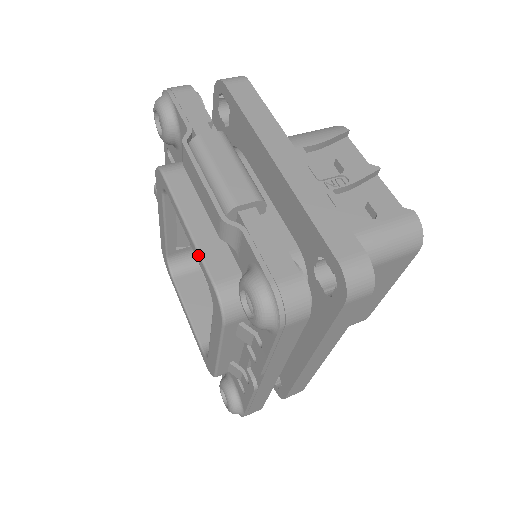
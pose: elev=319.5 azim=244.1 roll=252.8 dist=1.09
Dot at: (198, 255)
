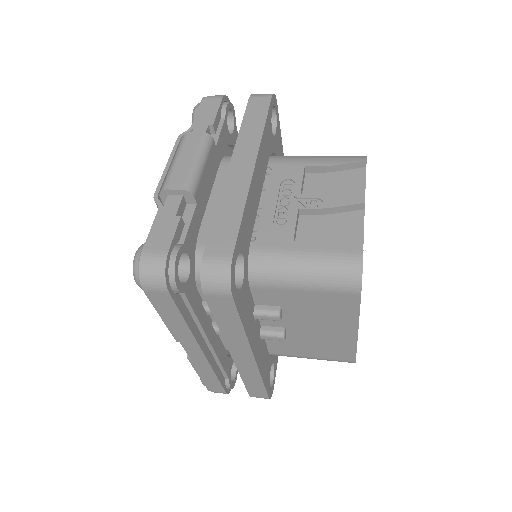
Dot at: occluded
